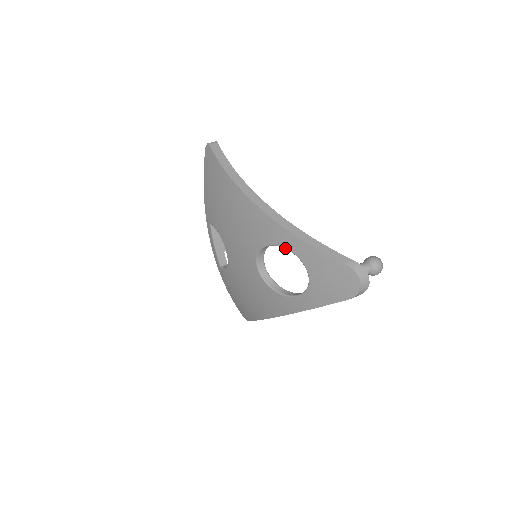
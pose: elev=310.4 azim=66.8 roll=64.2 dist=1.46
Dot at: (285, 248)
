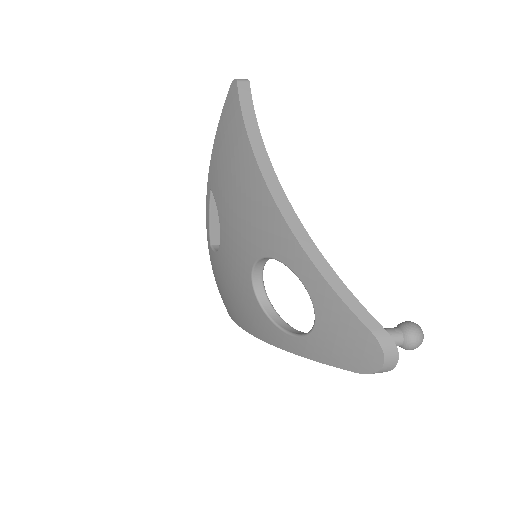
Dot at: (295, 273)
